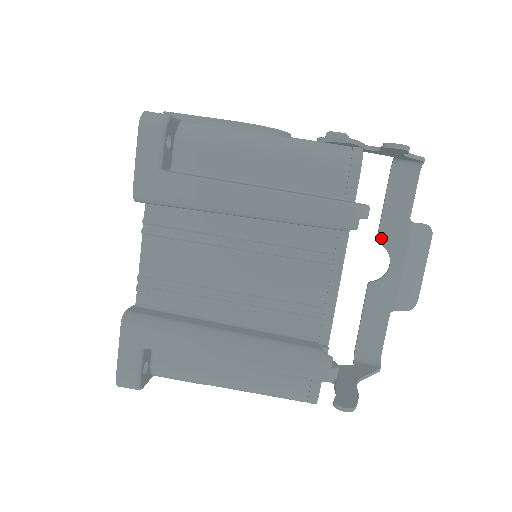
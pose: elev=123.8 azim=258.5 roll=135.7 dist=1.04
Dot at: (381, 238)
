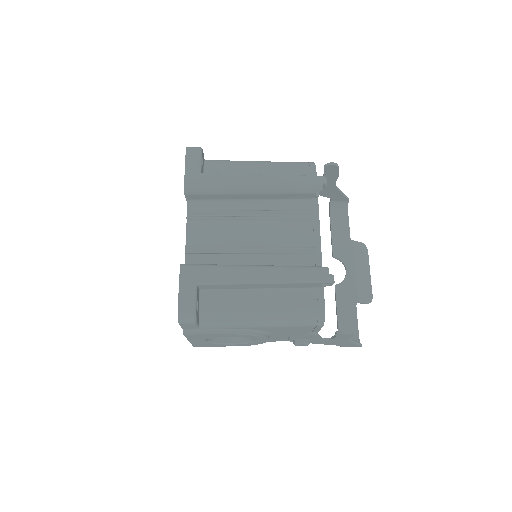
Dot at: (335, 253)
